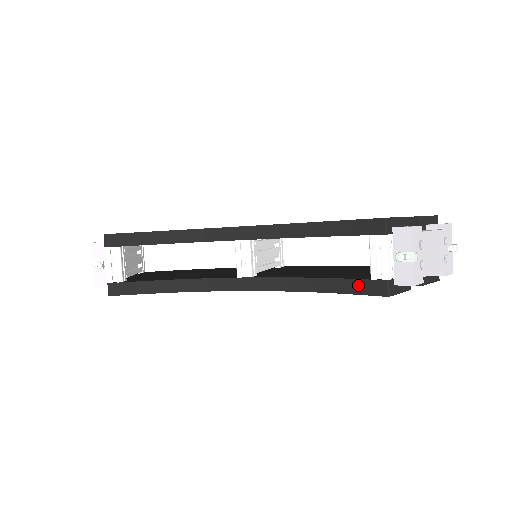
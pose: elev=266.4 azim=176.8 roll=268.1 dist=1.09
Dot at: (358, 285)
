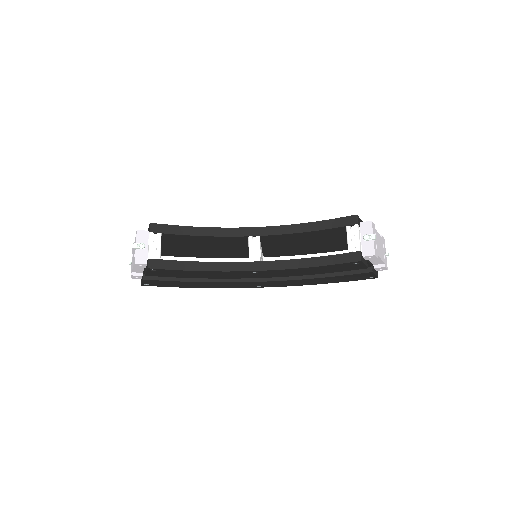
Dot at: (340, 258)
